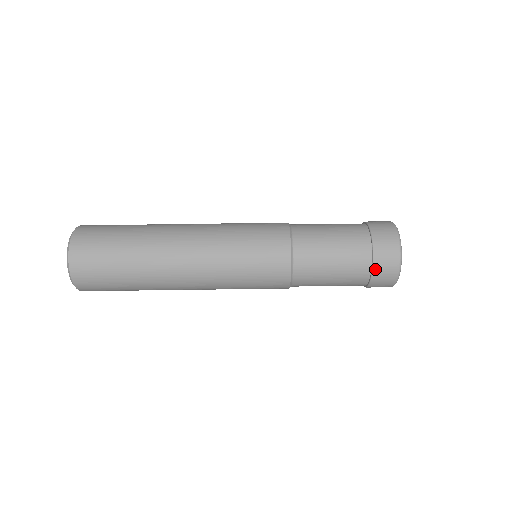
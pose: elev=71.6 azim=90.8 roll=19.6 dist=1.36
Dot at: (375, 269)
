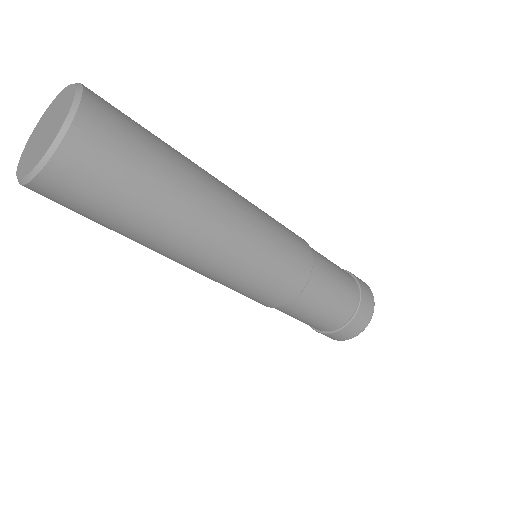
Dot at: (321, 333)
